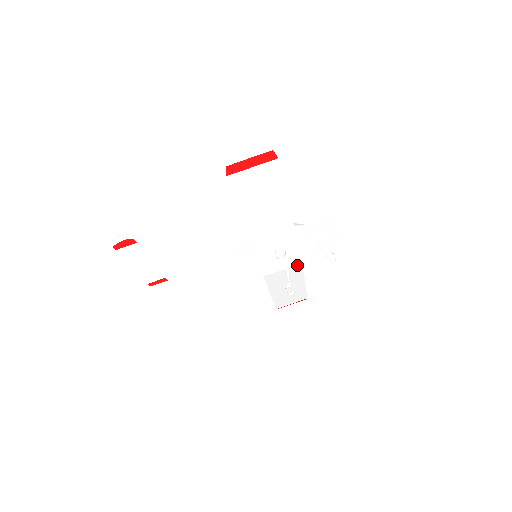
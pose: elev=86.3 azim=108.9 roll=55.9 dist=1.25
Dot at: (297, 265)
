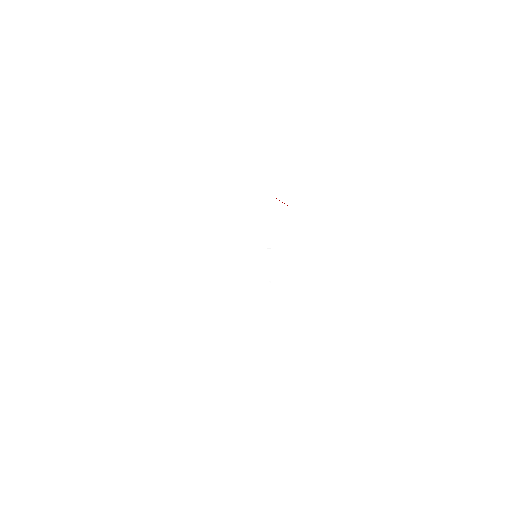
Dot at: occluded
